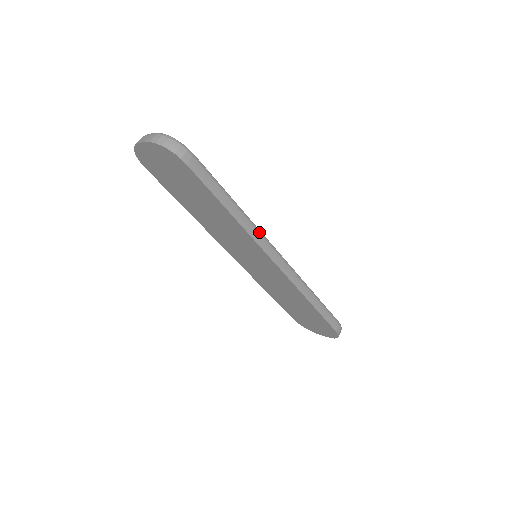
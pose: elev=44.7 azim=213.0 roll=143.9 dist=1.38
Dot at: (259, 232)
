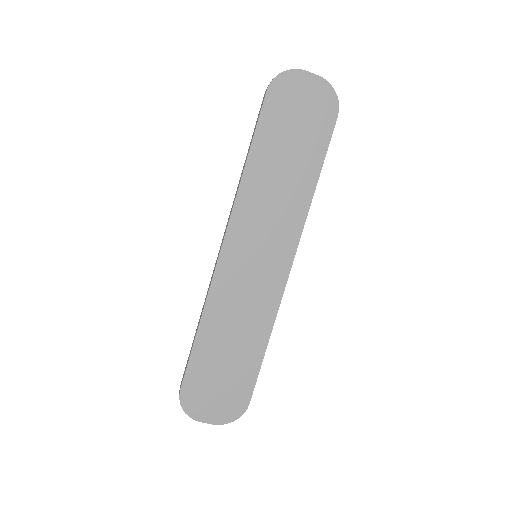
Dot at: occluded
